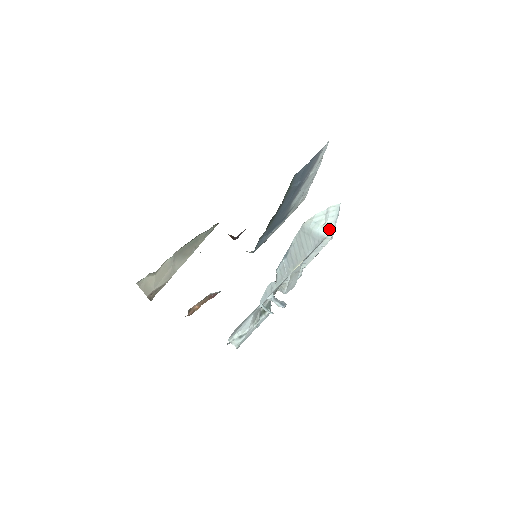
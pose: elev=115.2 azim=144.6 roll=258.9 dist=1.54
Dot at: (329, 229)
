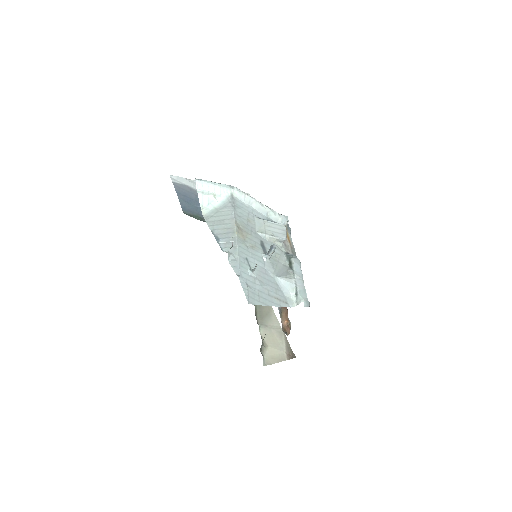
Dot at: (223, 191)
